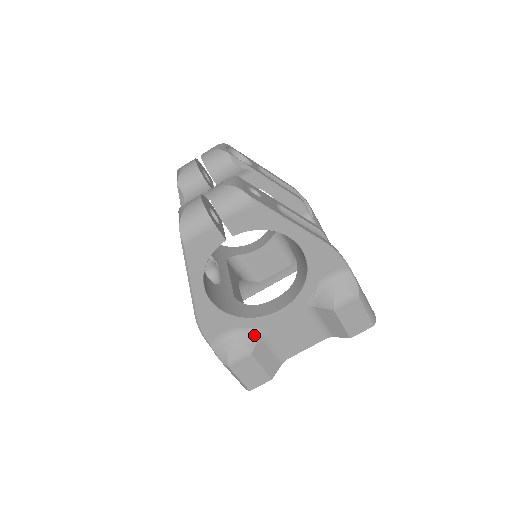
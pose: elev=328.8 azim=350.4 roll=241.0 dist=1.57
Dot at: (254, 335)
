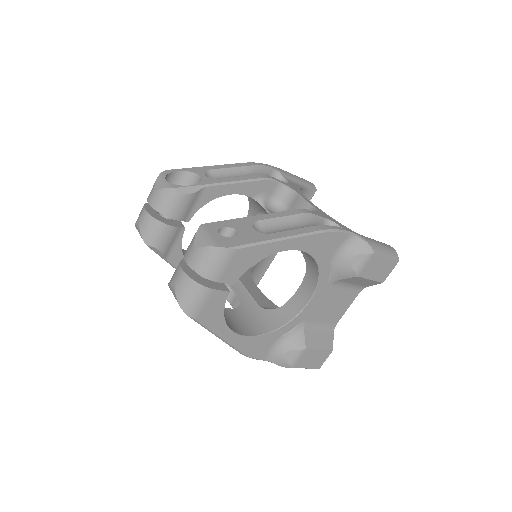
Dot at: (298, 332)
